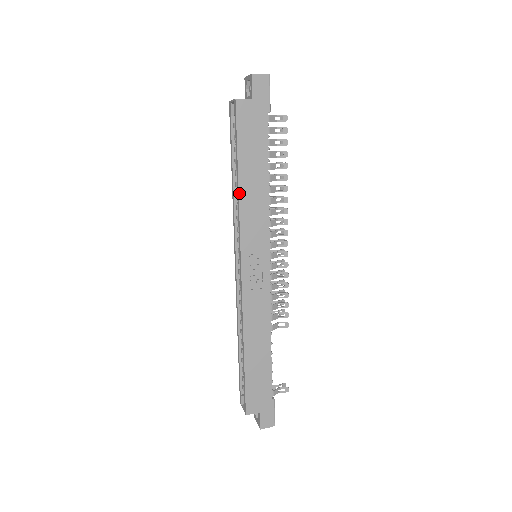
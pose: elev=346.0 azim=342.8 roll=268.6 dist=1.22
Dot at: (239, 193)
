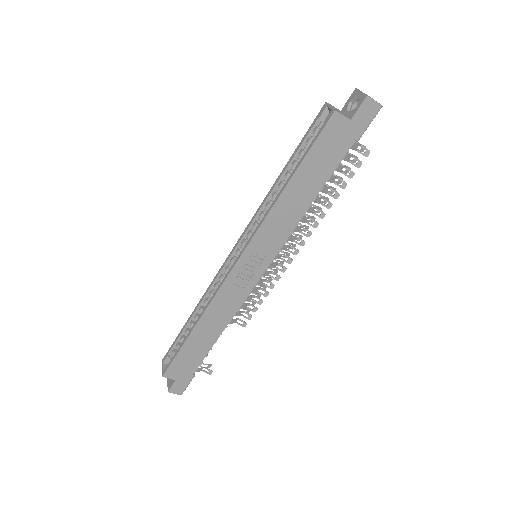
Dot at: (279, 198)
